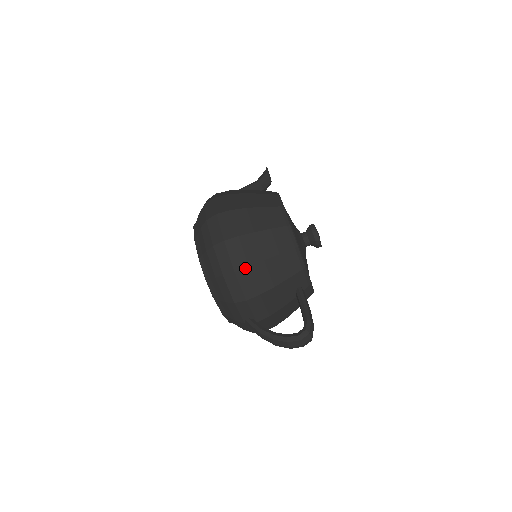
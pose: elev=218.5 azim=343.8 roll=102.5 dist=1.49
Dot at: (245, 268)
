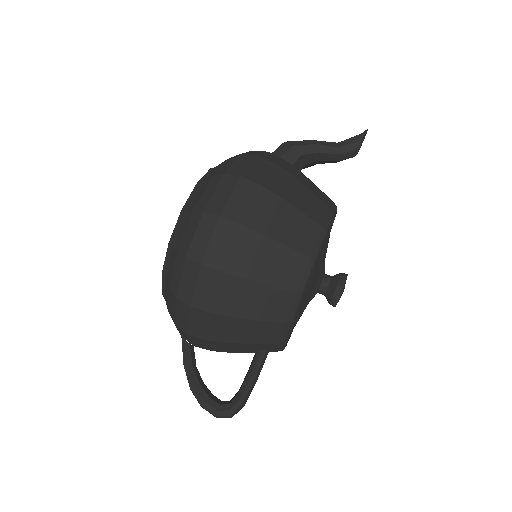
Dot at: (205, 311)
